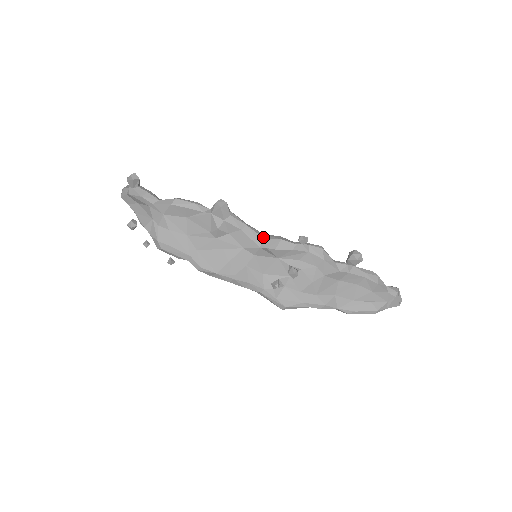
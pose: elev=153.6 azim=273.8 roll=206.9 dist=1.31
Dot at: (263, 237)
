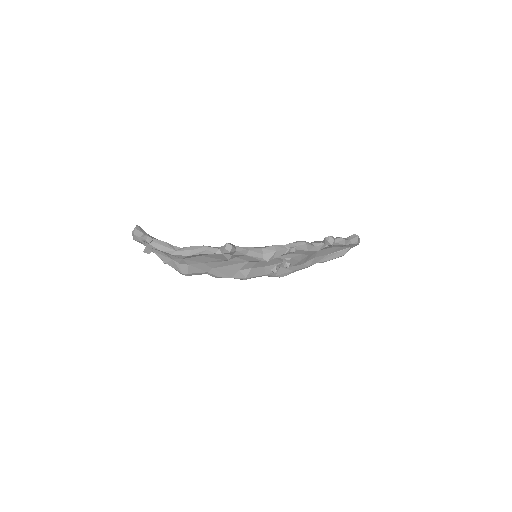
Dot at: (262, 253)
